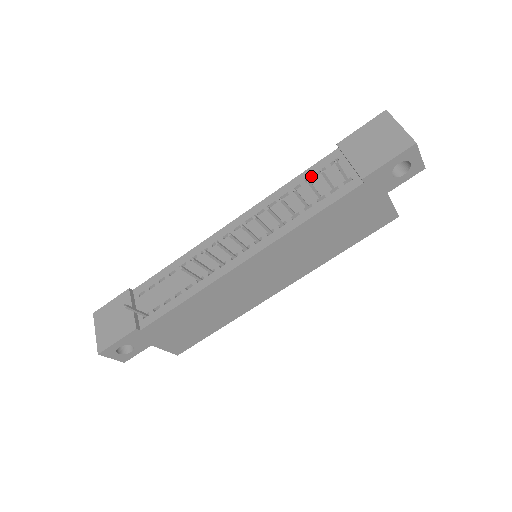
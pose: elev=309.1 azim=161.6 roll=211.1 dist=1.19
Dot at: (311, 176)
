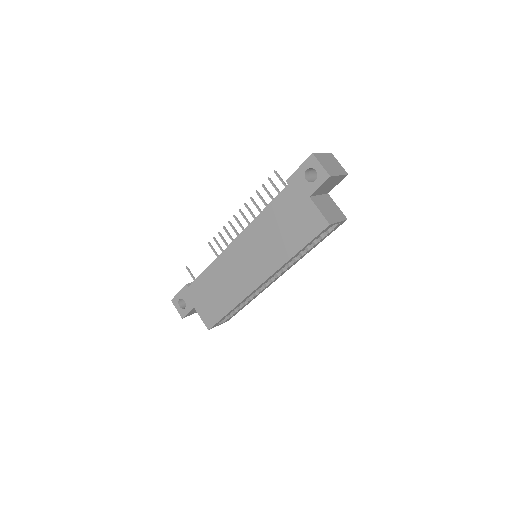
Dot at: occluded
